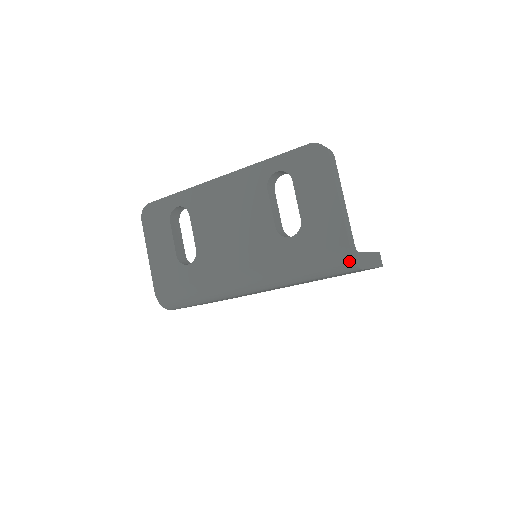
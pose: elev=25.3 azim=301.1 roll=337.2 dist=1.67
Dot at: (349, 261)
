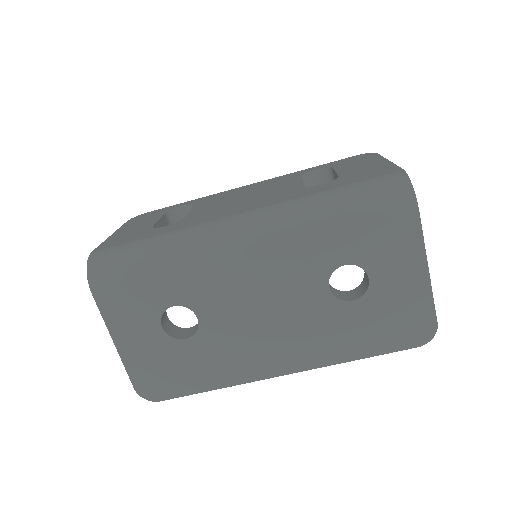
Dot at: (402, 183)
